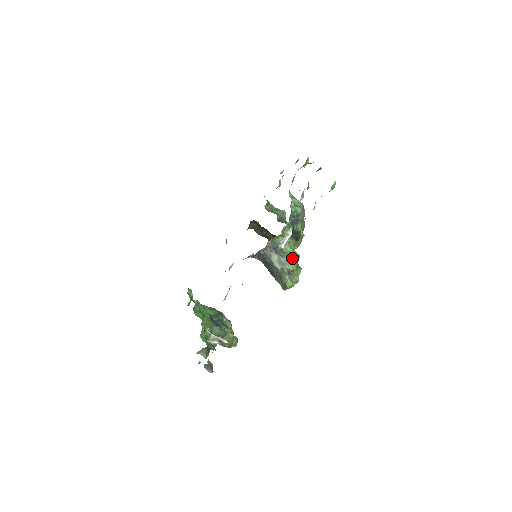
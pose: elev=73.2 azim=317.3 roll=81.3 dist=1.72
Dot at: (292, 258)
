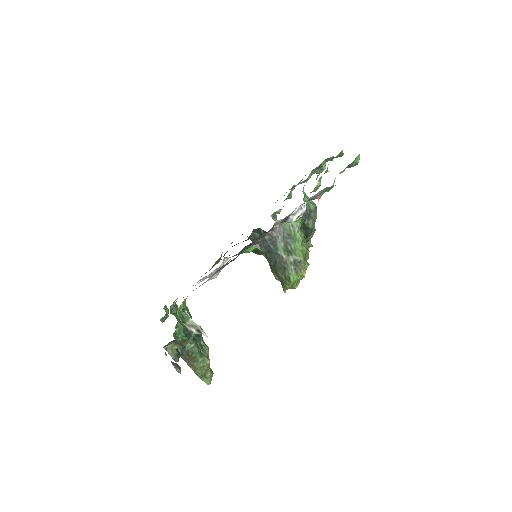
Dot at: (300, 247)
